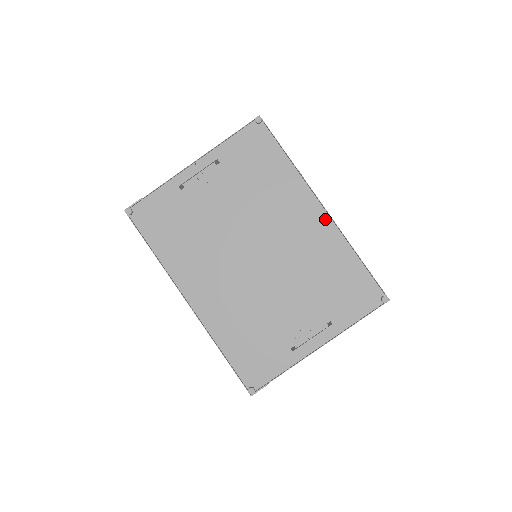
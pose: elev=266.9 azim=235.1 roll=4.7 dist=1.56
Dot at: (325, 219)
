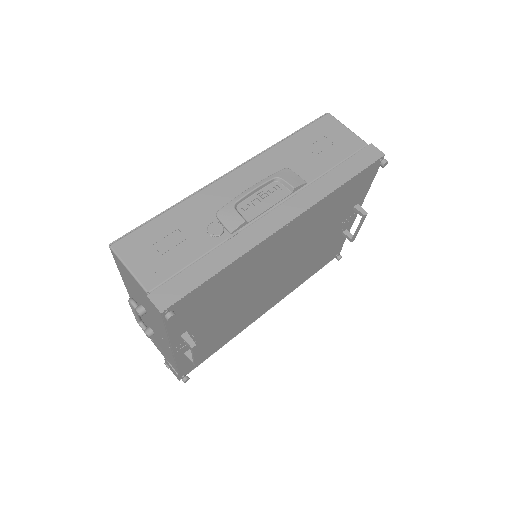
Dot at: (296, 221)
